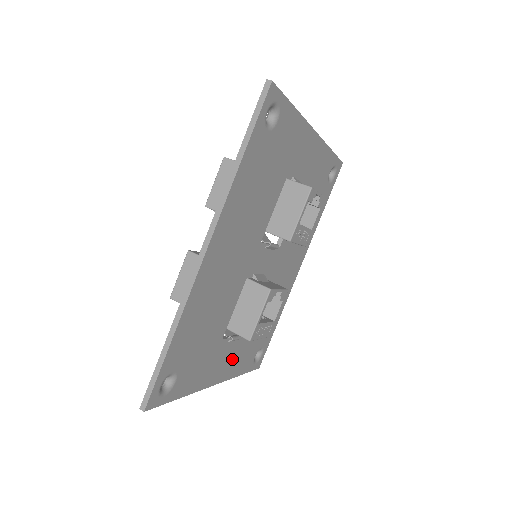
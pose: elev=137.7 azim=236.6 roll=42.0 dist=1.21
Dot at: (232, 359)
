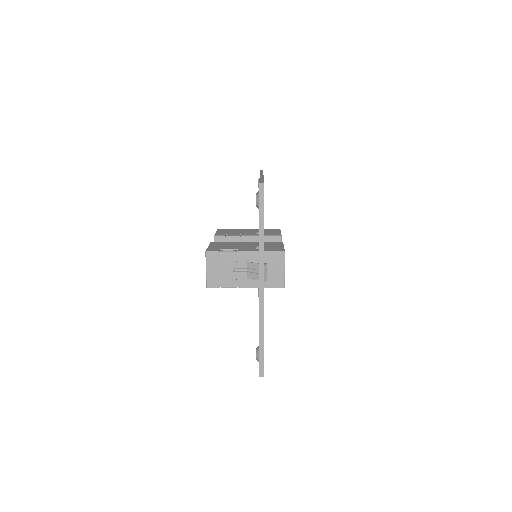
Dot at: occluded
